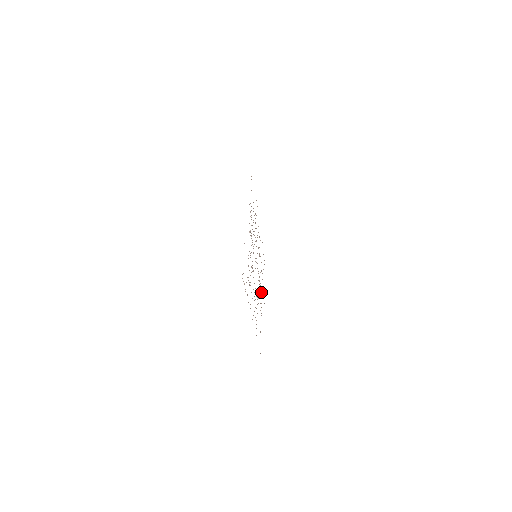
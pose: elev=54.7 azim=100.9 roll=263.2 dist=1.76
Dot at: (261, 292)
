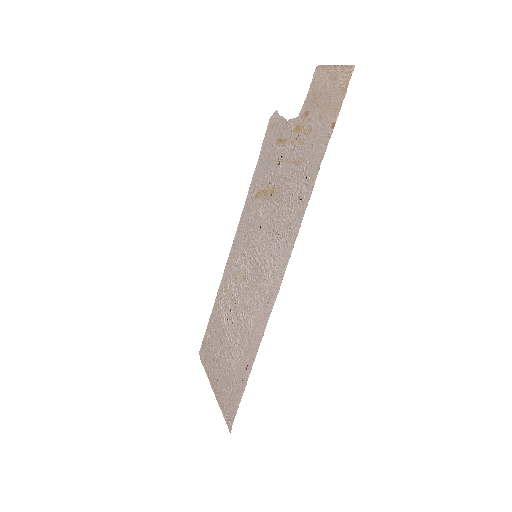
Dot at: (234, 262)
